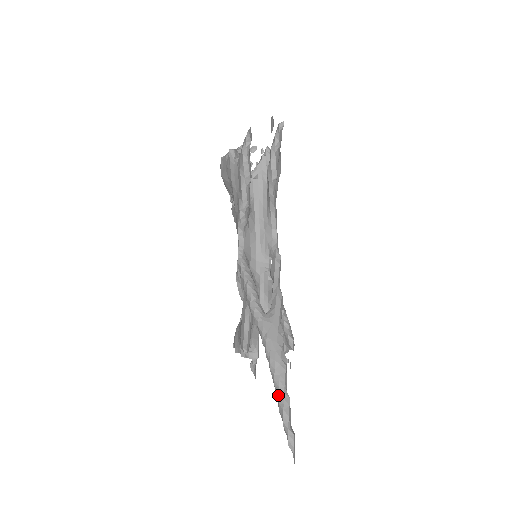
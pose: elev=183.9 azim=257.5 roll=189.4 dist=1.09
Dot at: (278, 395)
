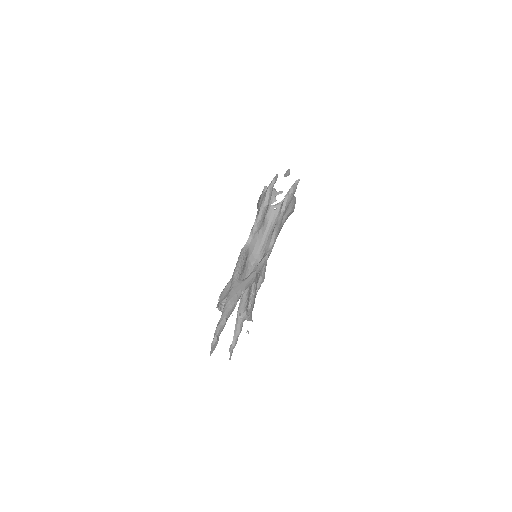
Dot at: (221, 317)
